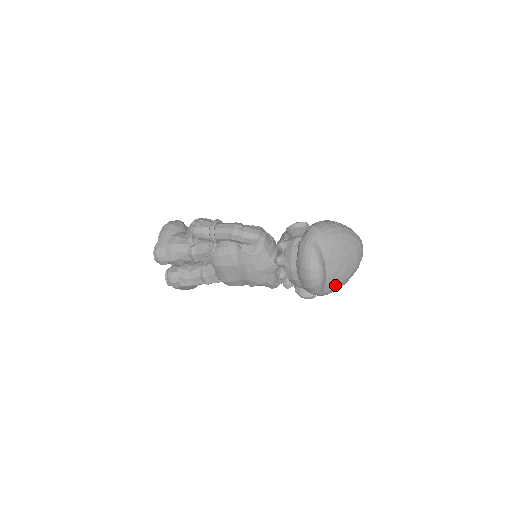
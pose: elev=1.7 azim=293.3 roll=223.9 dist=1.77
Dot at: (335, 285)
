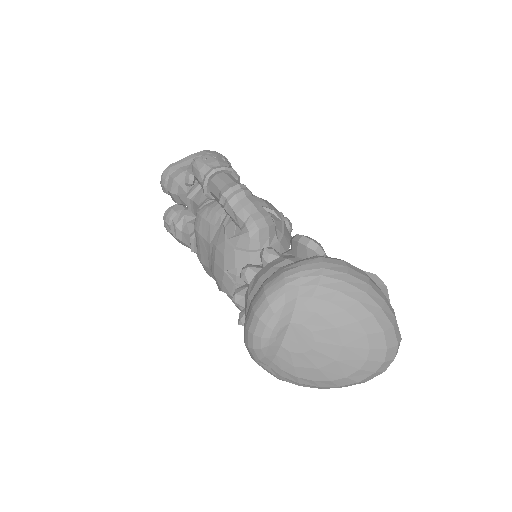
Dot at: (293, 374)
